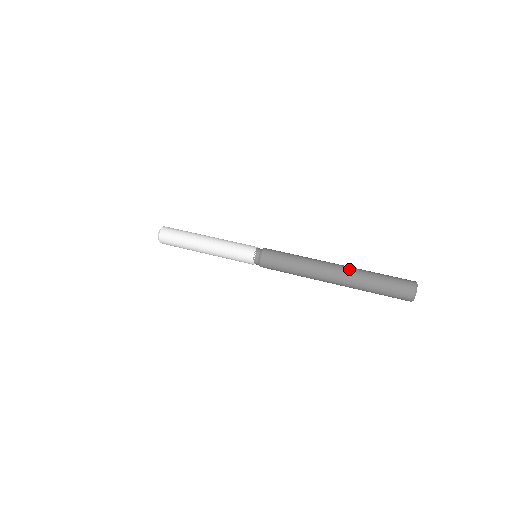
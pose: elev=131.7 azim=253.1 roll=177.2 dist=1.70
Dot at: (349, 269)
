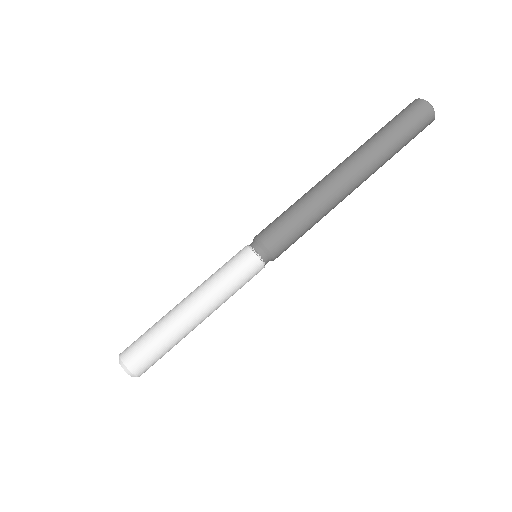
Dot at: (352, 155)
